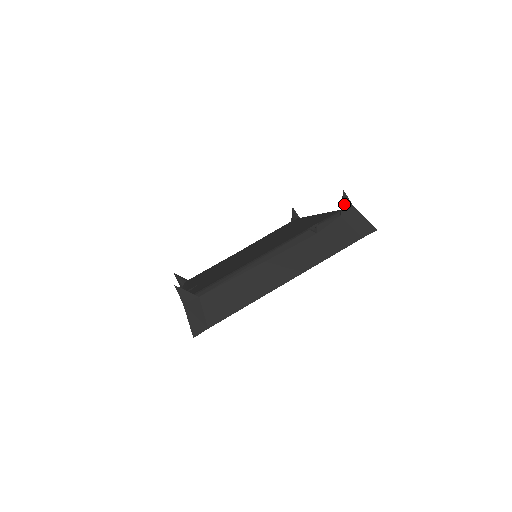
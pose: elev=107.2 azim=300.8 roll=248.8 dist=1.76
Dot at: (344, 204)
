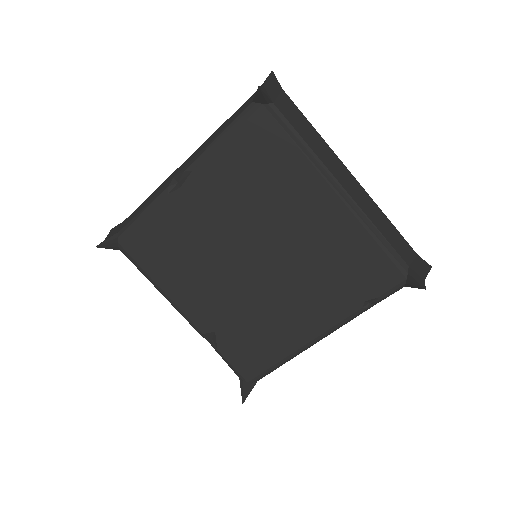
Dot at: (416, 286)
